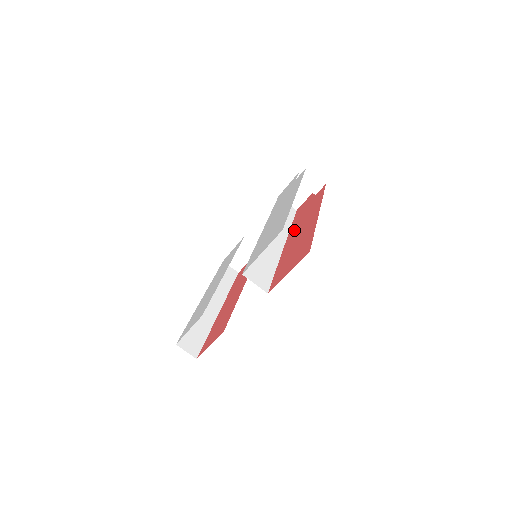
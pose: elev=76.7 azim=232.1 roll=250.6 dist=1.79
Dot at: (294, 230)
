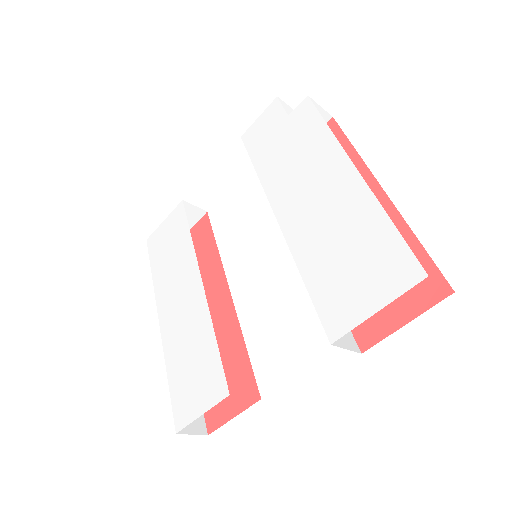
Dot at: occluded
